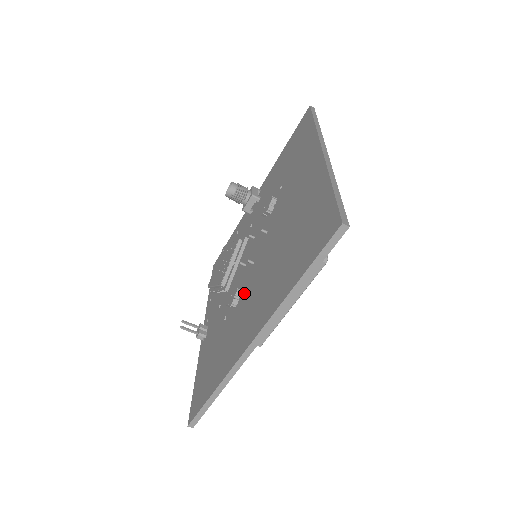
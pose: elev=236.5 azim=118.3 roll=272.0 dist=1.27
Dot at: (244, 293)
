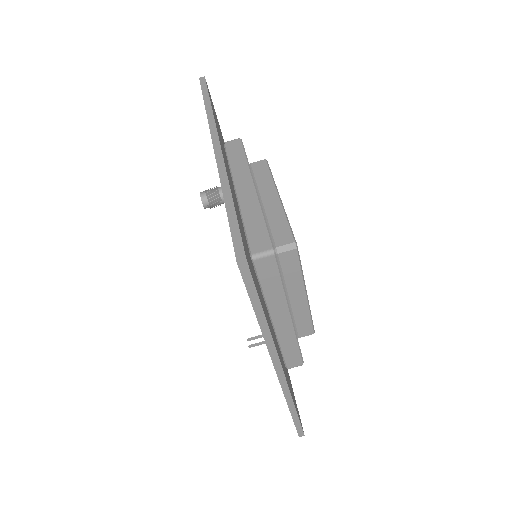
Dot at: occluded
